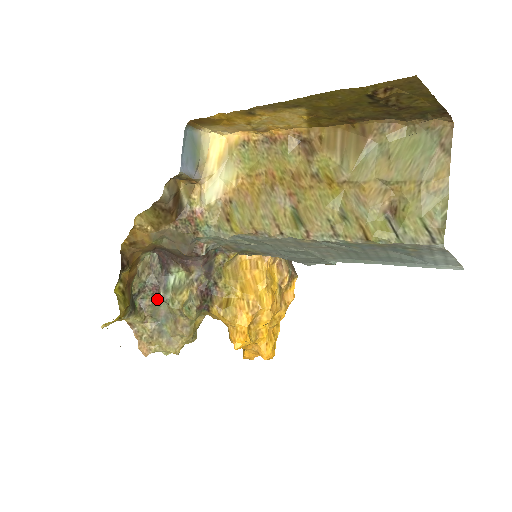
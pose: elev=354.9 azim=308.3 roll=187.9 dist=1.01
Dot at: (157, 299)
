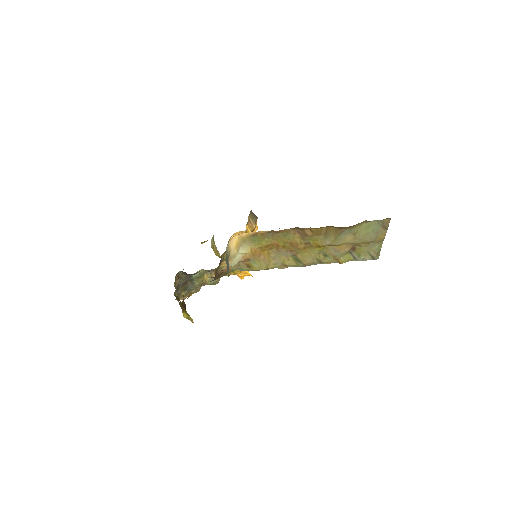
Dot at: (186, 284)
